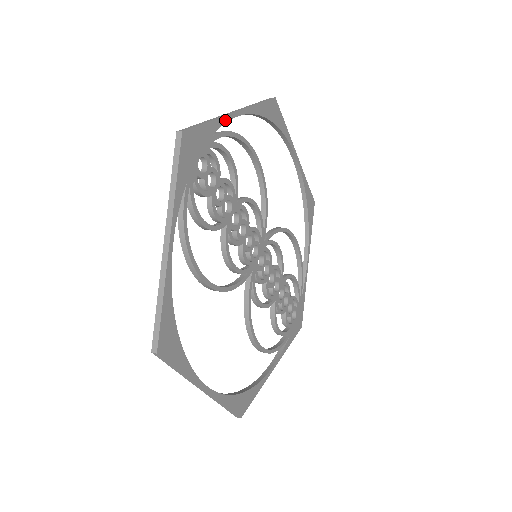
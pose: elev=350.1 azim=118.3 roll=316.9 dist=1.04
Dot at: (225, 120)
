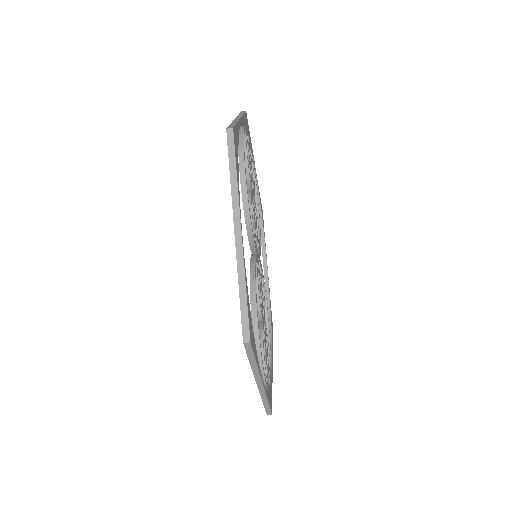
Dot at: (253, 156)
